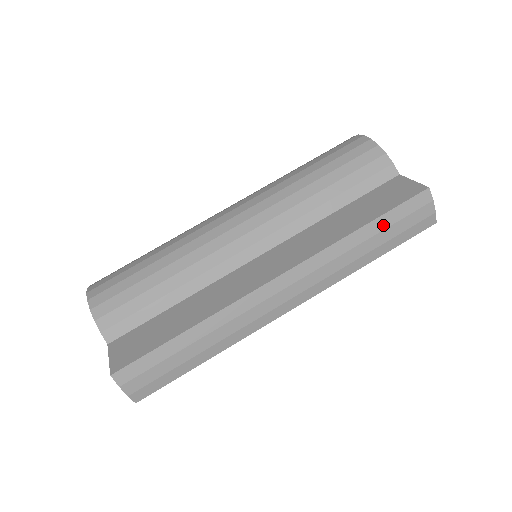
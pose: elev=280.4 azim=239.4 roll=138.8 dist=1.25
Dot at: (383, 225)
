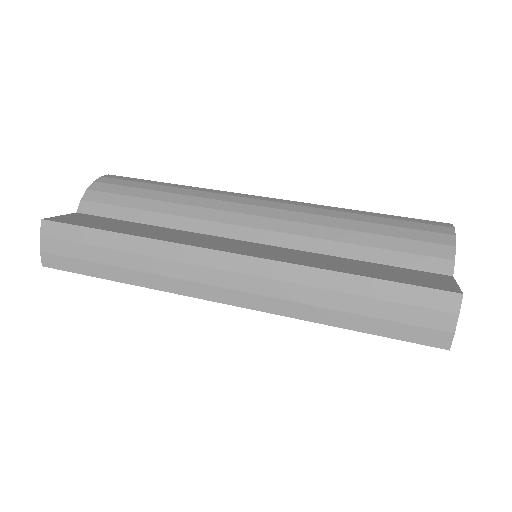
Dot at: (377, 292)
